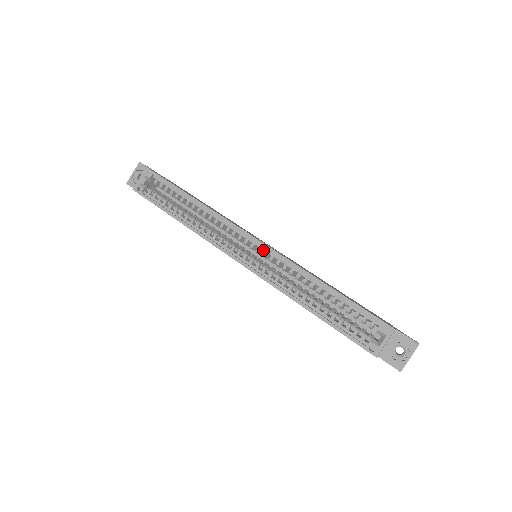
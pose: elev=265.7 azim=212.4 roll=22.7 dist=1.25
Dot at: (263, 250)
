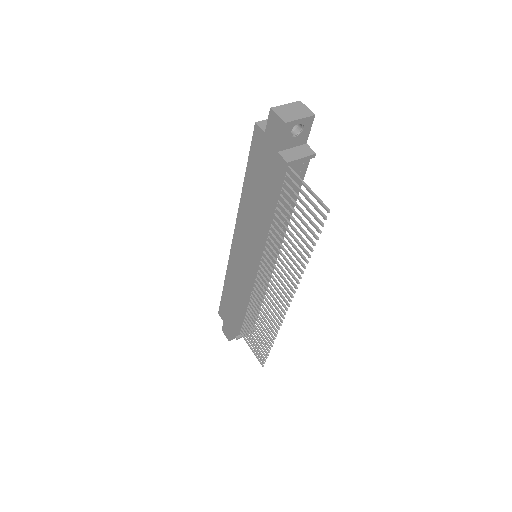
Dot at: occluded
